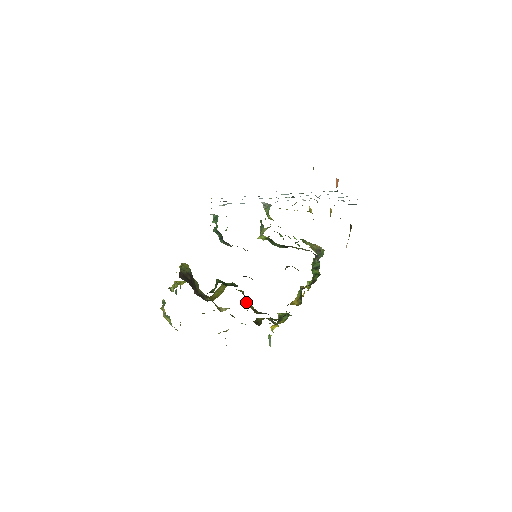
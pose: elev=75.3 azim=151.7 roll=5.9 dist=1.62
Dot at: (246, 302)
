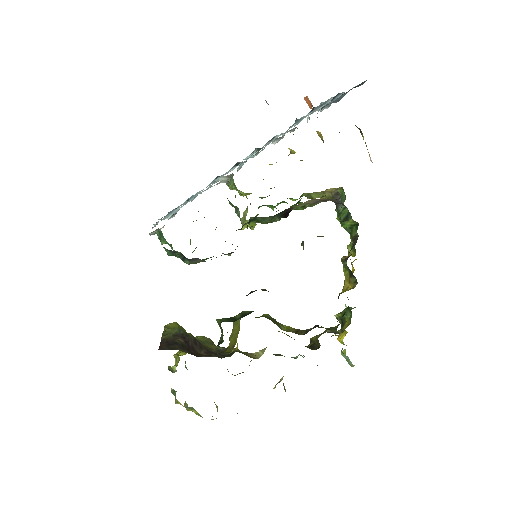
Dot at: (279, 327)
